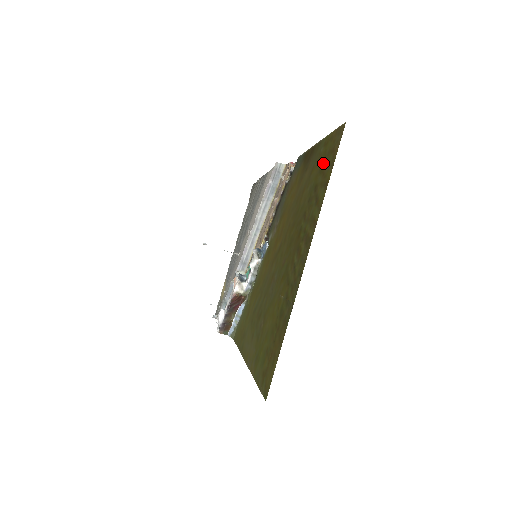
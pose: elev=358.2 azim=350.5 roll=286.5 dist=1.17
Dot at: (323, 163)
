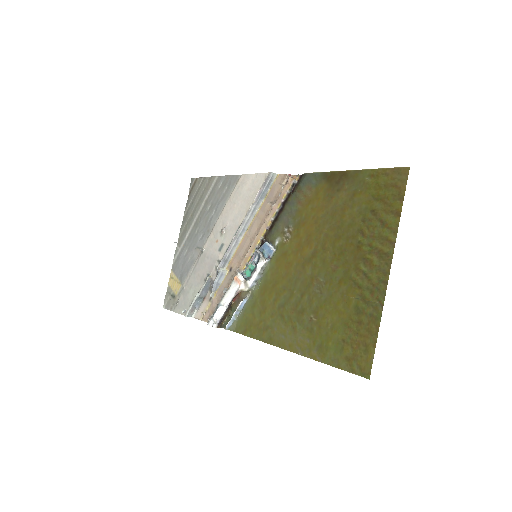
Dot at: (379, 193)
